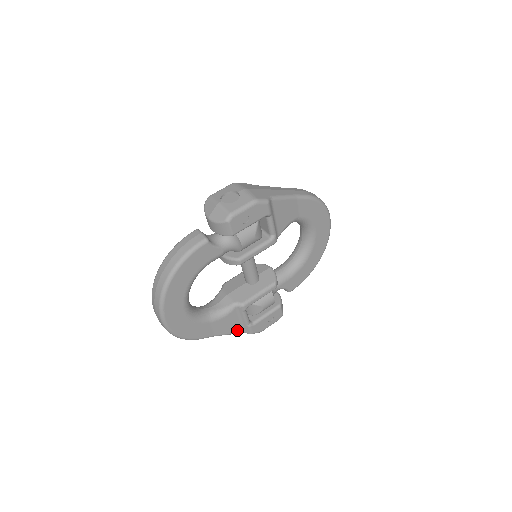
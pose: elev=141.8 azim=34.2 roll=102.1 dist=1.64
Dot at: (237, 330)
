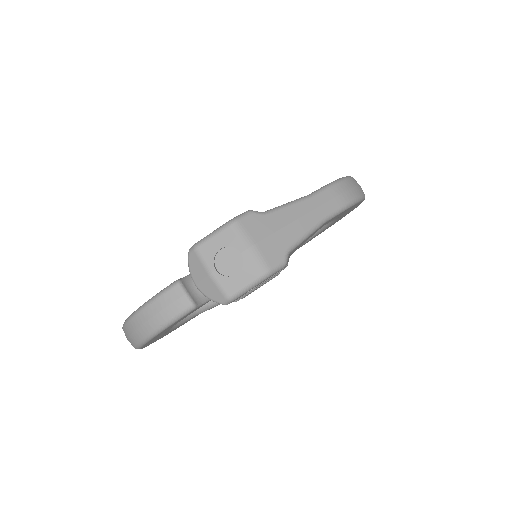
Dot at: occluded
